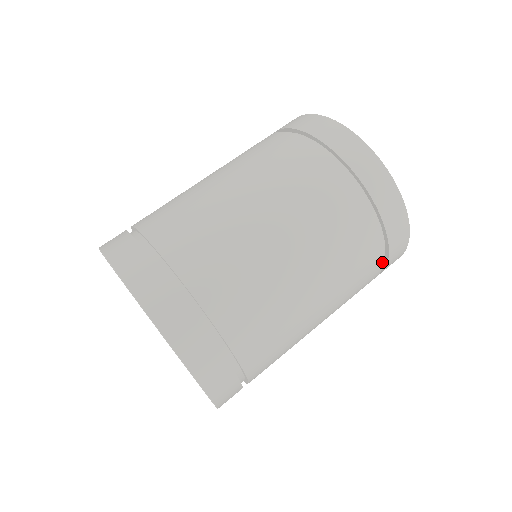
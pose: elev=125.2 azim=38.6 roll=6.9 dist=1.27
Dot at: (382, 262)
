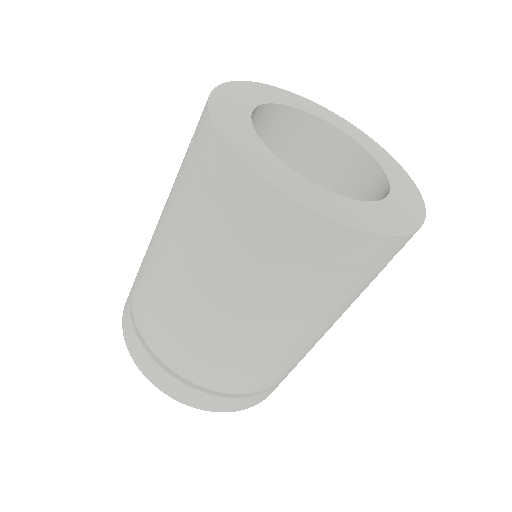
Dot at: (314, 265)
